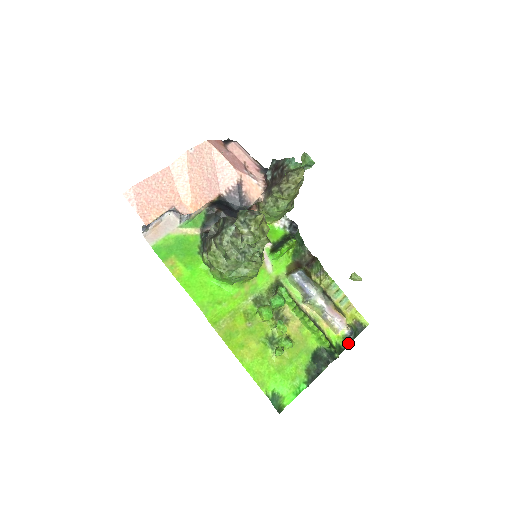
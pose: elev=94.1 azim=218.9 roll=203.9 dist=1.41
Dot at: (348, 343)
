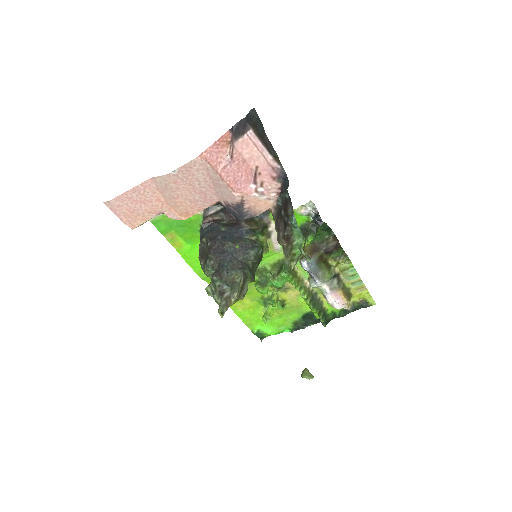
Dot at: (344, 314)
